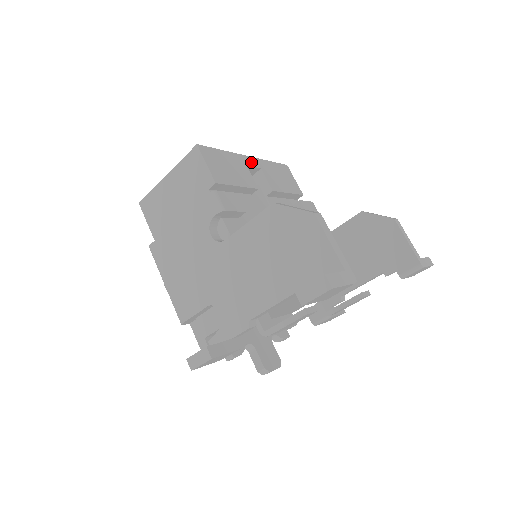
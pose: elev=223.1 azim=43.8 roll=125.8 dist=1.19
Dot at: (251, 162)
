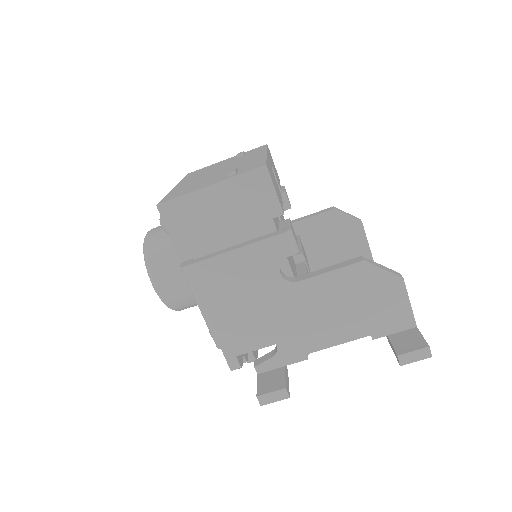
Dot at: (269, 160)
